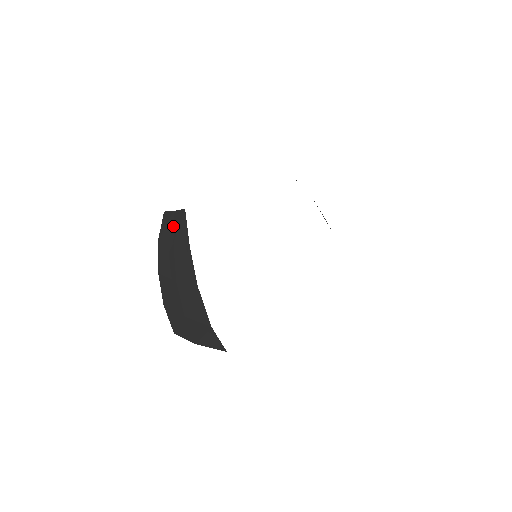
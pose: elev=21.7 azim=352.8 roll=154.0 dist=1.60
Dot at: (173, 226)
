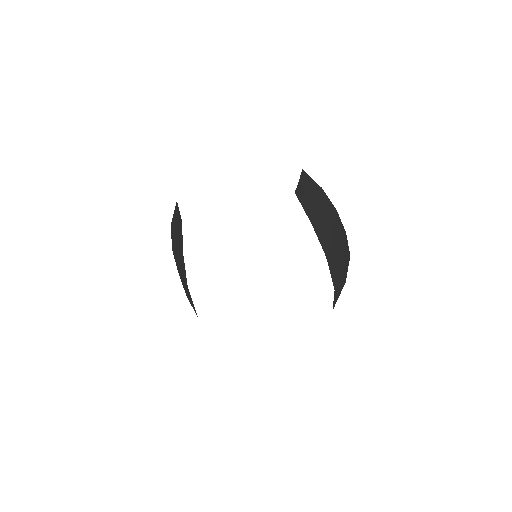
Dot at: (178, 224)
